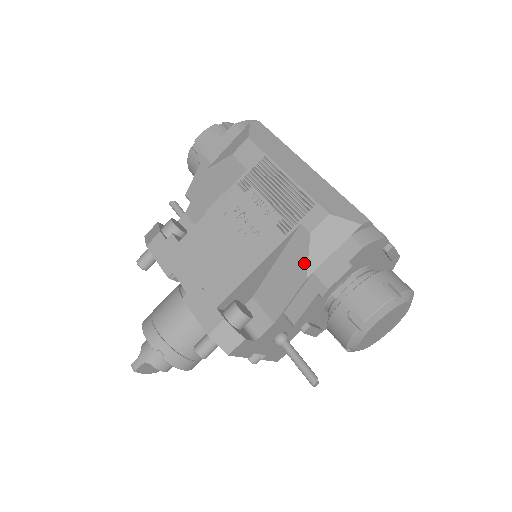
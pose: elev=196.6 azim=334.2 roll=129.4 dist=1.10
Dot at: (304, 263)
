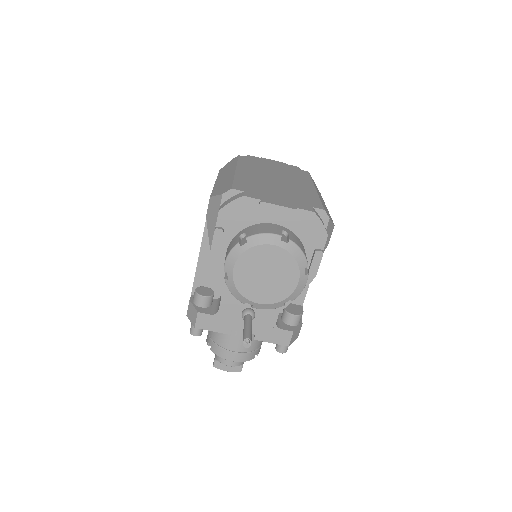
Dot at: (209, 241)
